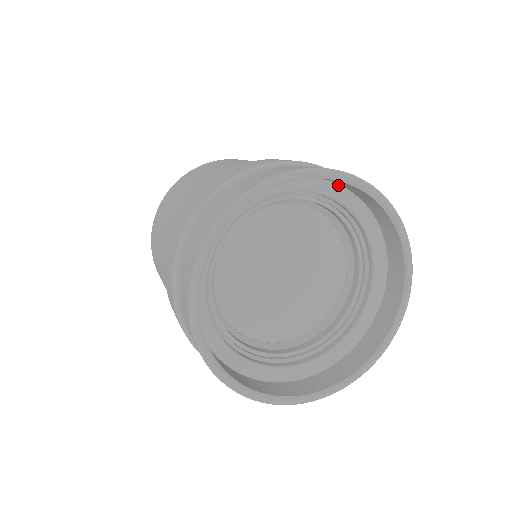
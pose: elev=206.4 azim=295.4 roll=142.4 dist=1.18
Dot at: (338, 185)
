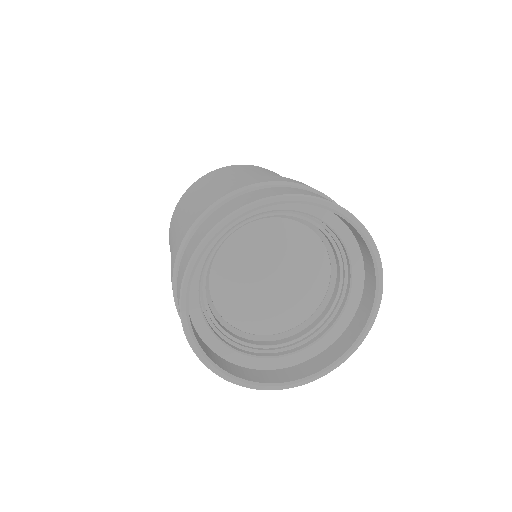
Dot at: occluded
